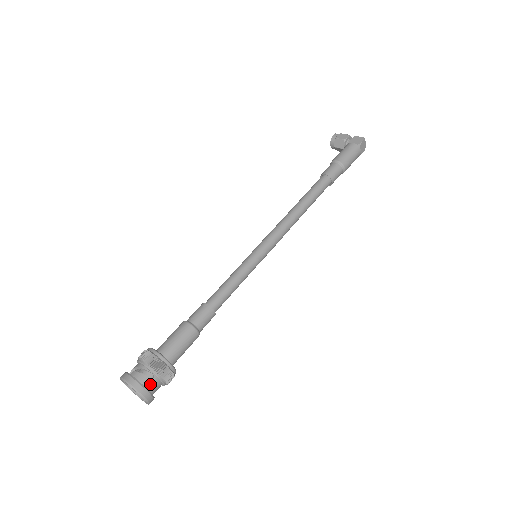
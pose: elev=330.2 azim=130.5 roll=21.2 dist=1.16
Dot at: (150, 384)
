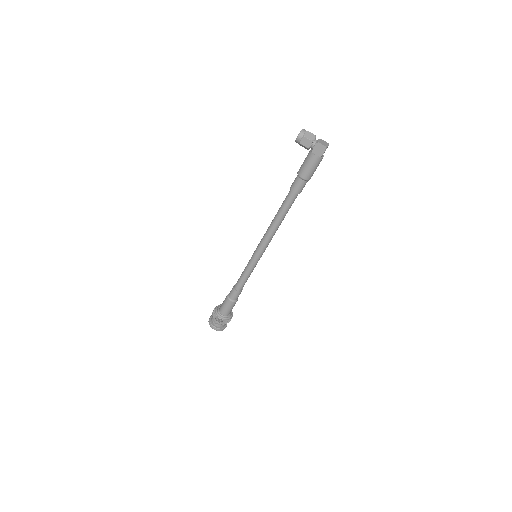
Dot at: (224, 325)
